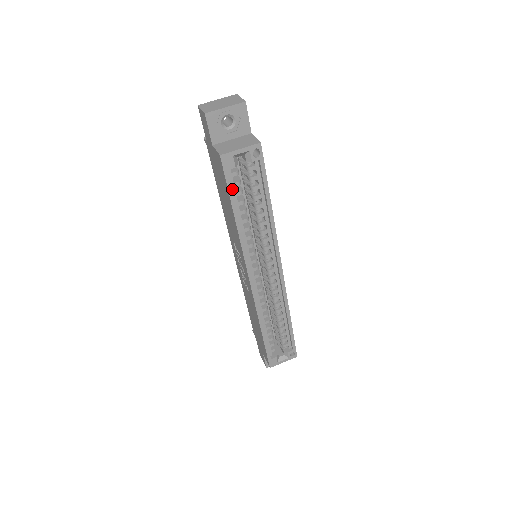
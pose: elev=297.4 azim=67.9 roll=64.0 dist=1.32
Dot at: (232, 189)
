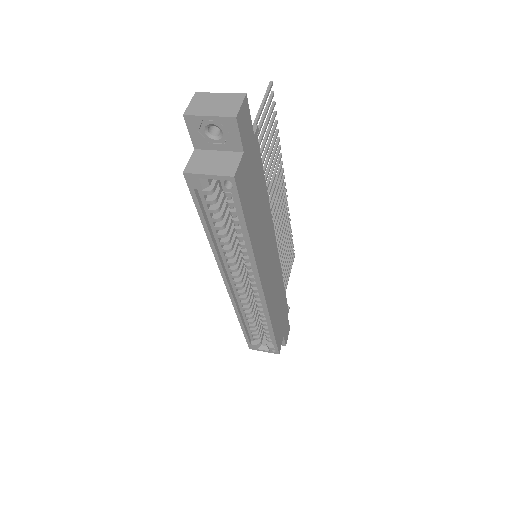
Dot at: (204, 205)
